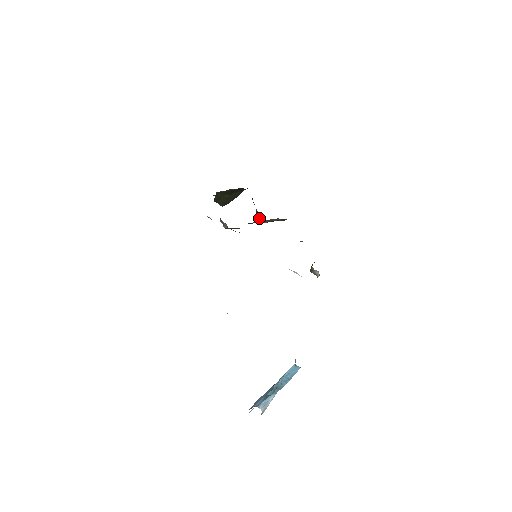
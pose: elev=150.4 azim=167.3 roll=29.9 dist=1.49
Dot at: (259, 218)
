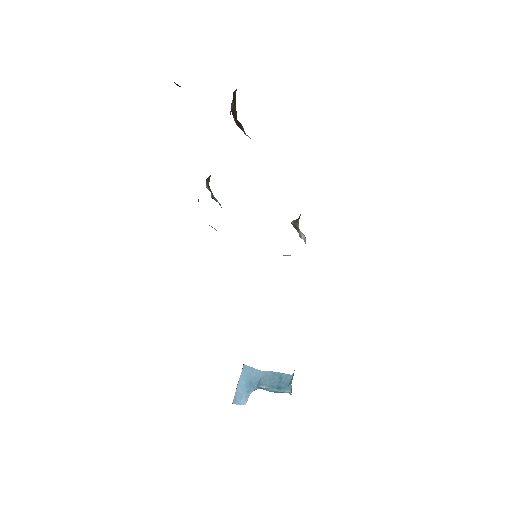
Dot at: (235, 120)
